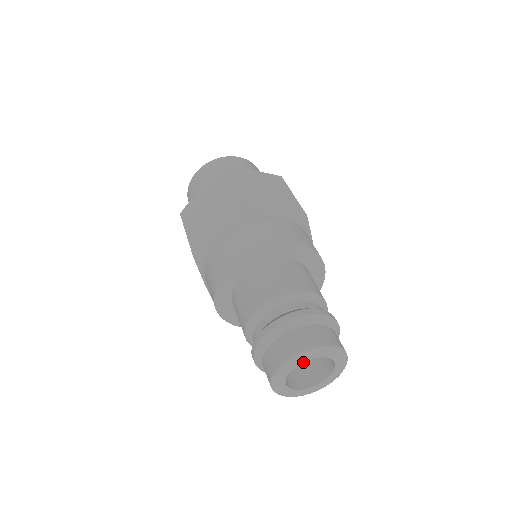
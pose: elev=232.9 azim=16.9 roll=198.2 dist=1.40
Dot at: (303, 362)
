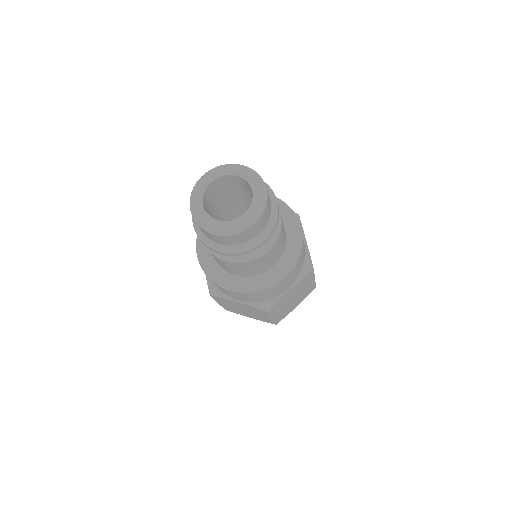
Dot at: occluded
